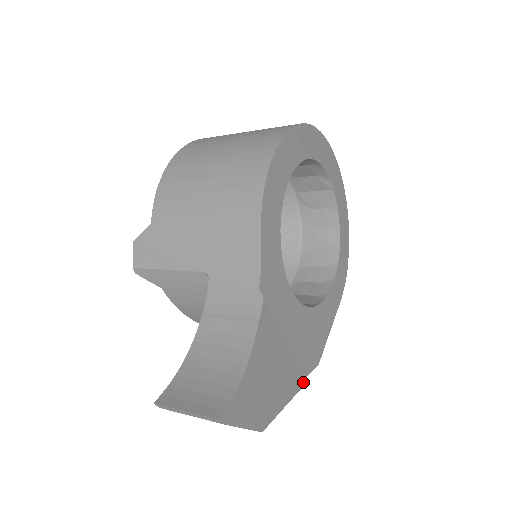
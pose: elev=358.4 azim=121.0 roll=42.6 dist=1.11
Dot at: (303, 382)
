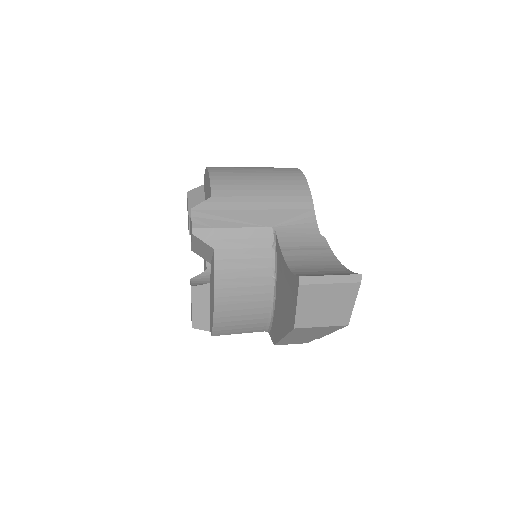
Dot at: occluded
